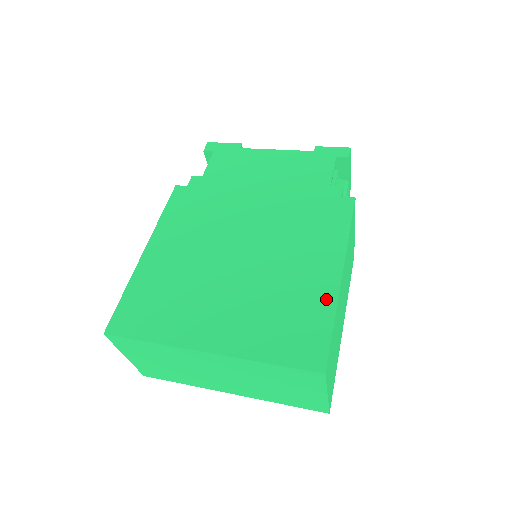
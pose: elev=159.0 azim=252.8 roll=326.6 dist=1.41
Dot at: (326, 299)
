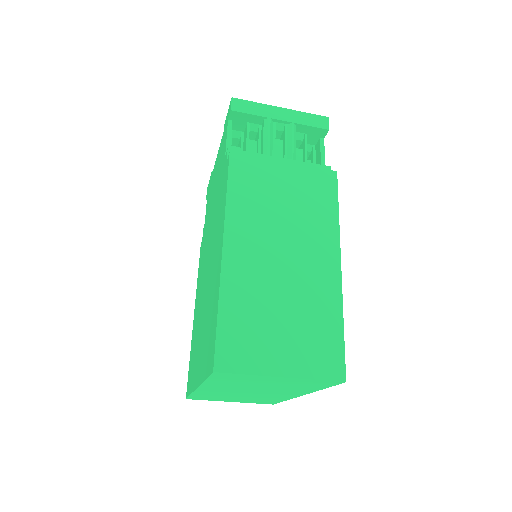
Dot at: (217, 287)
